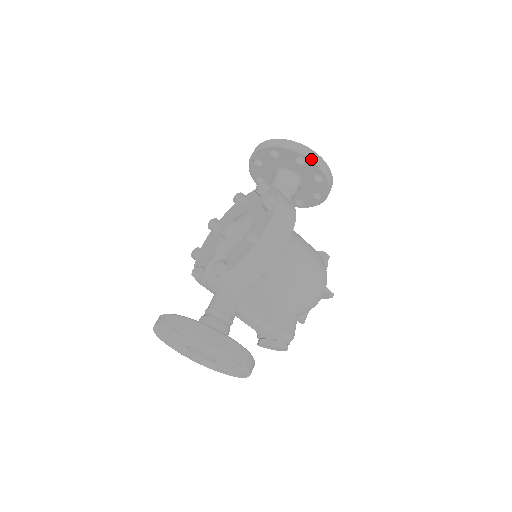
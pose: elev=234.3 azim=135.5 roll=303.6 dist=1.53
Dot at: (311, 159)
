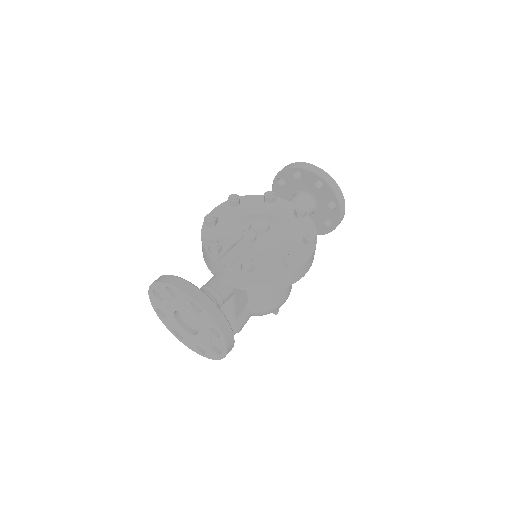
Dot at: (341, 211)
